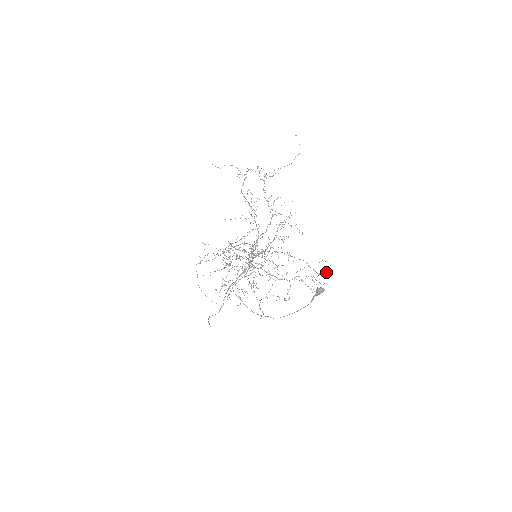
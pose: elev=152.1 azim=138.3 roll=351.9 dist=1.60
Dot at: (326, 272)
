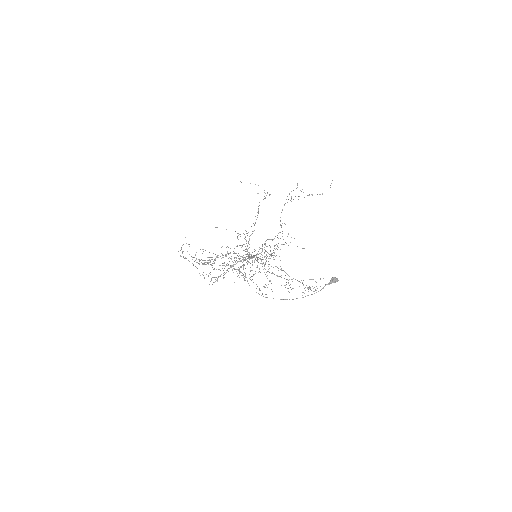
Dot at: occluded
